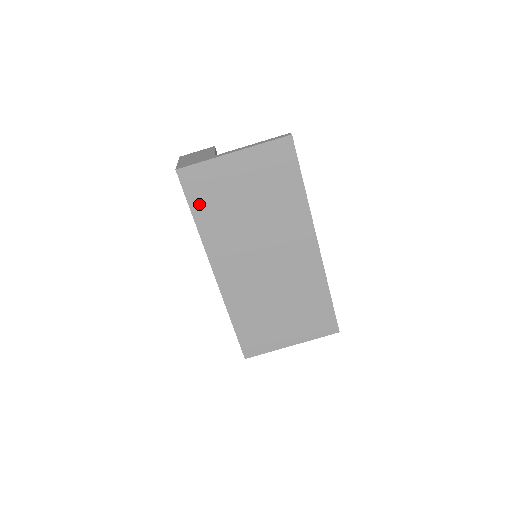
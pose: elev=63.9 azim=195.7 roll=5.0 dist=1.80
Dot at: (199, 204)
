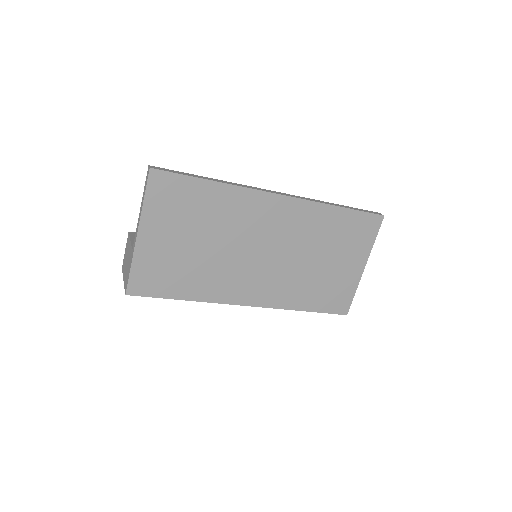
Dot at: (171, 289)
